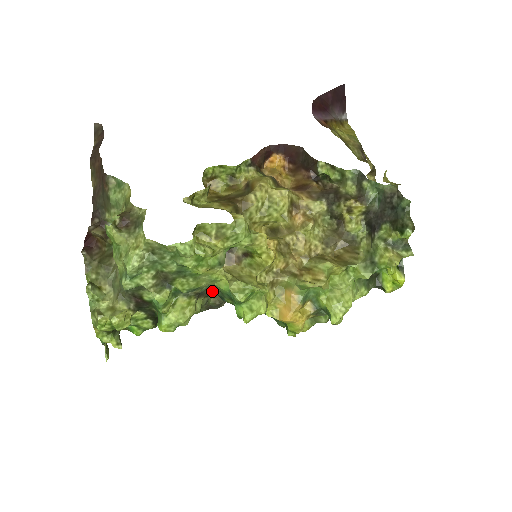
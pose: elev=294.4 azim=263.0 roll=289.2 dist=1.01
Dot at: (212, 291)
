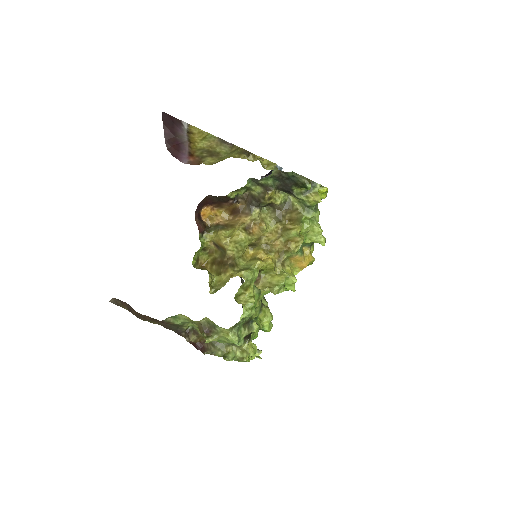
Dot at: occluded
